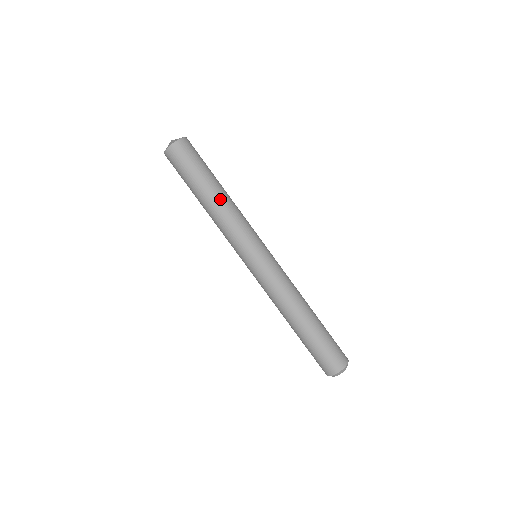
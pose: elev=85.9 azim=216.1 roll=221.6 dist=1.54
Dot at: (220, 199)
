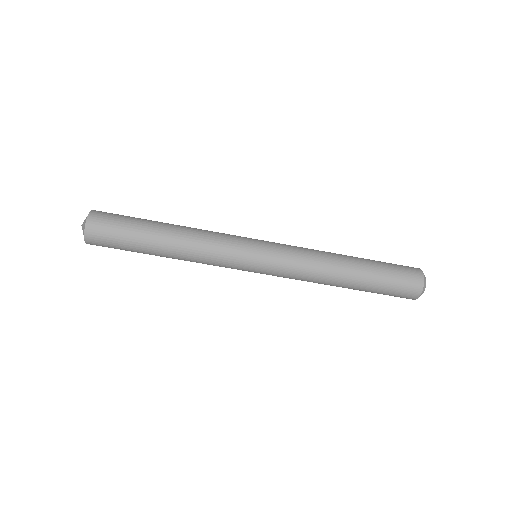
Dot at: (175, 243)
